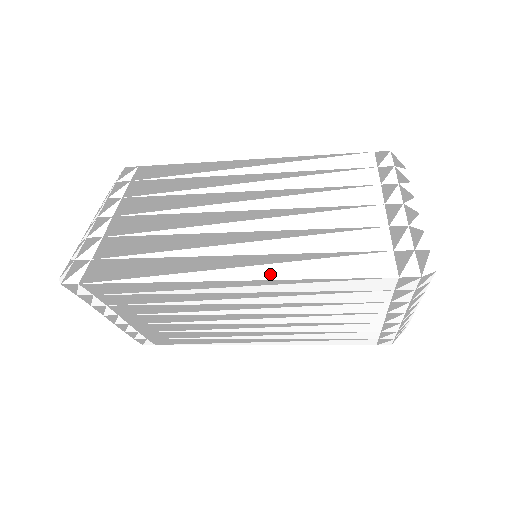
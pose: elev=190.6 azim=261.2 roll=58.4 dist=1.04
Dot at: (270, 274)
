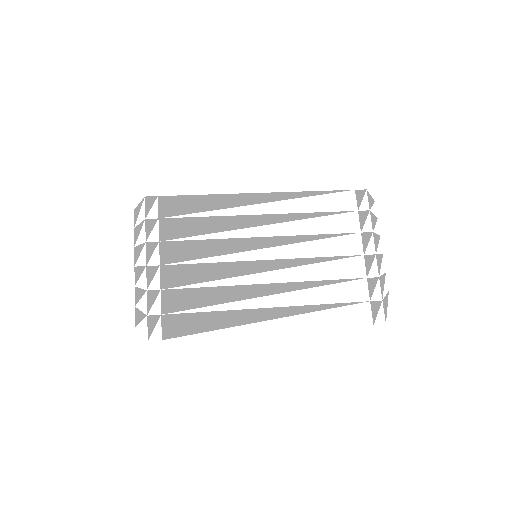
Dot at: (296, 325)
